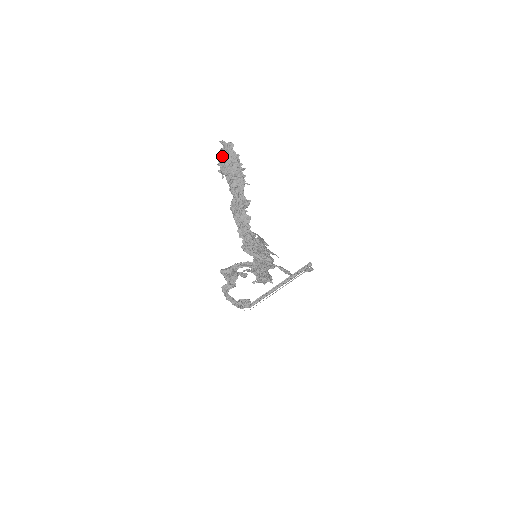
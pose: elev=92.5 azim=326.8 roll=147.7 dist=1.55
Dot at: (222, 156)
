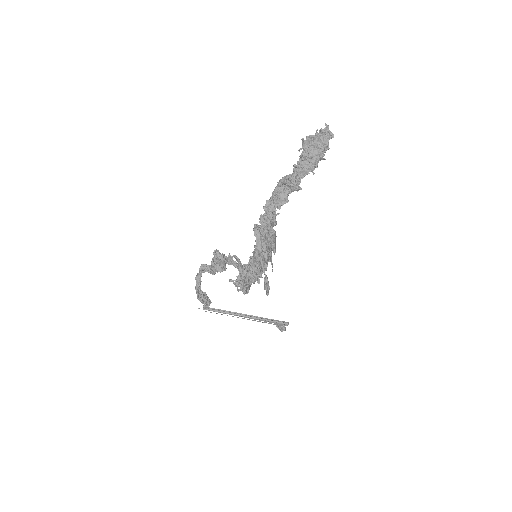
Dot at: (316, 134)
